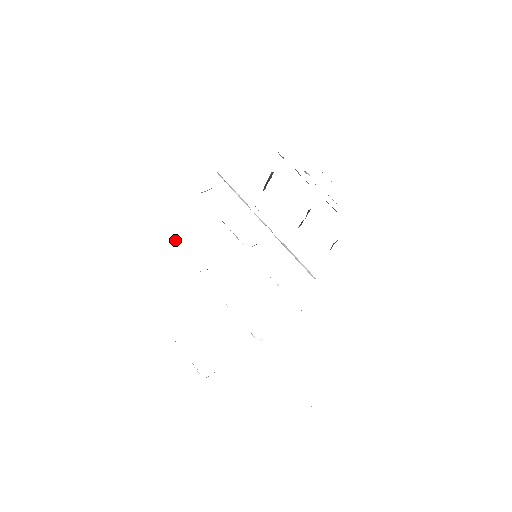
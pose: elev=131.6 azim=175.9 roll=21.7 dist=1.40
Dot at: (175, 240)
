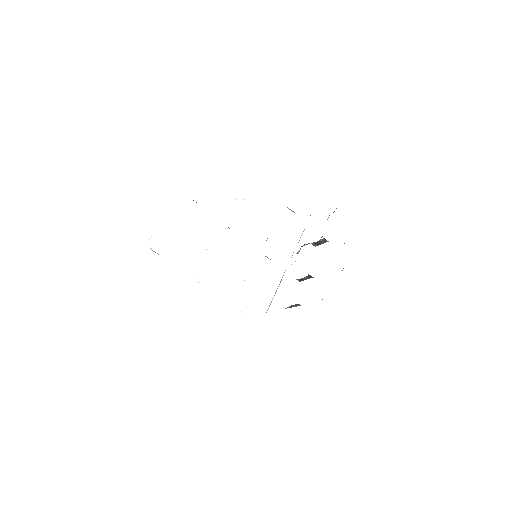
Dot at: occluded
